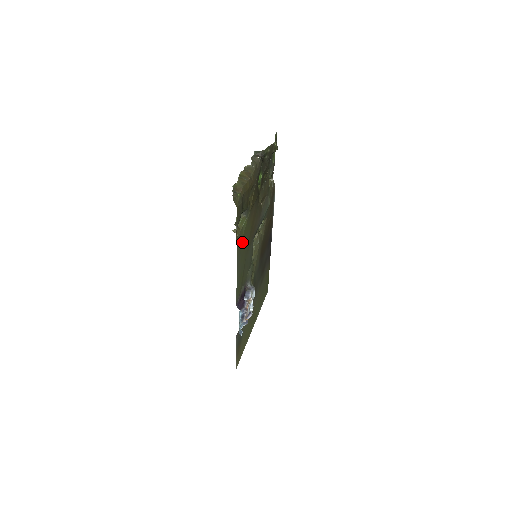
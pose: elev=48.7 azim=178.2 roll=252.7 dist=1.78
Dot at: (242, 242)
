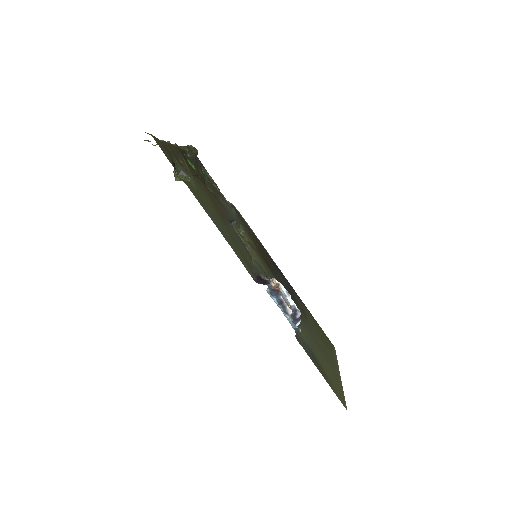
Dot at: (201, 199)
